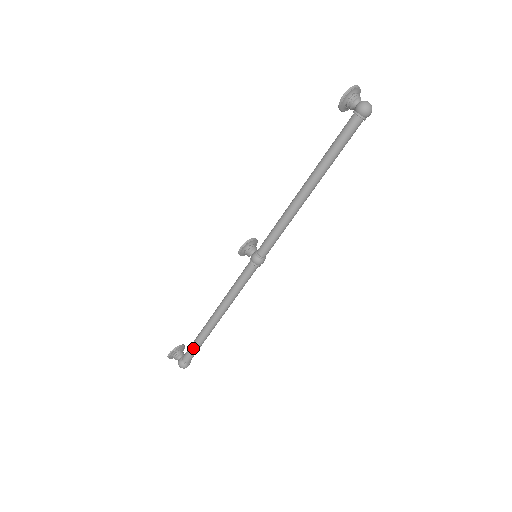
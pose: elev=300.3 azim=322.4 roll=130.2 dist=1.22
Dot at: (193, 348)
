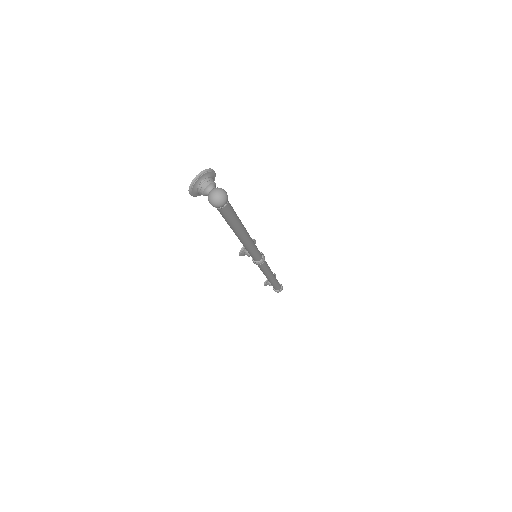
Dot at: occluded
